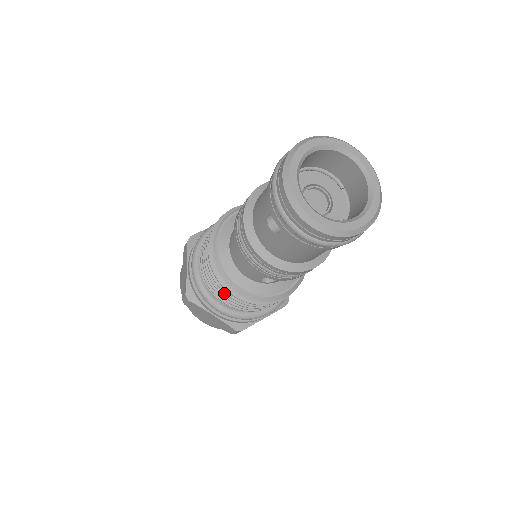
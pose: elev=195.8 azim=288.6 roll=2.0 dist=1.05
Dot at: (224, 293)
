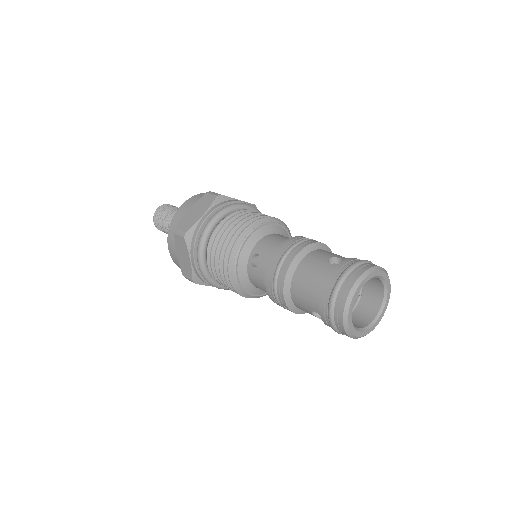
Dot at: occluded
